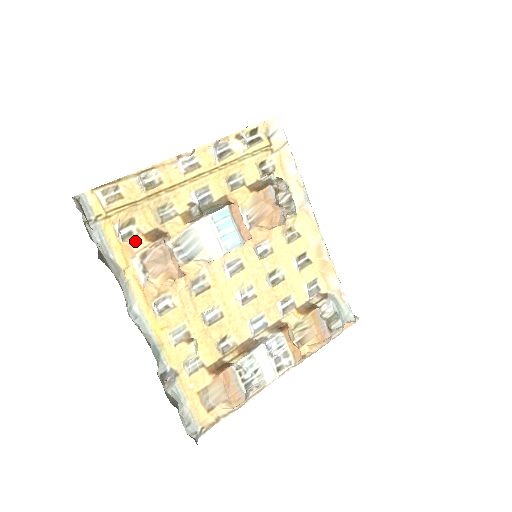
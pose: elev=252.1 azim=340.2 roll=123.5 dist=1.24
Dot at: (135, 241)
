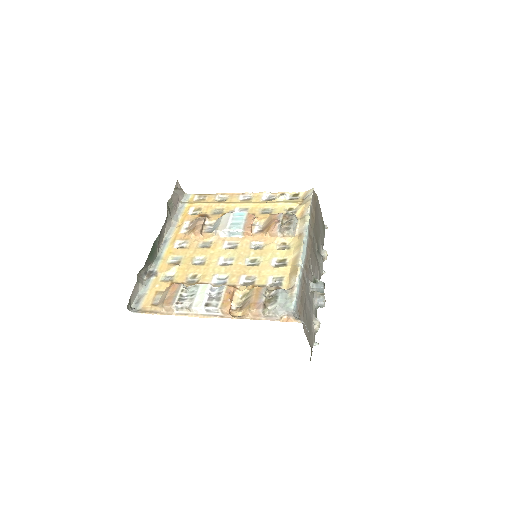
Dot at: (194, 216)
